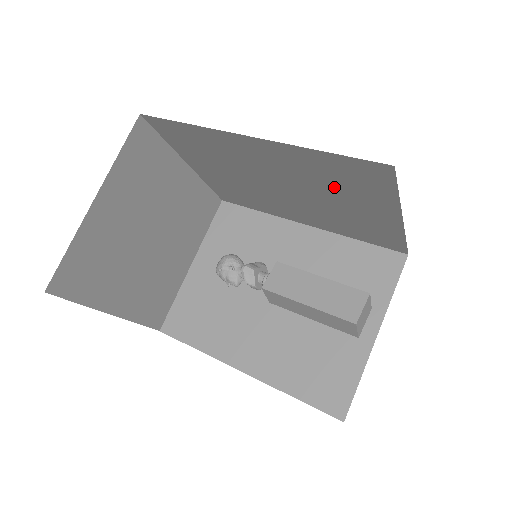
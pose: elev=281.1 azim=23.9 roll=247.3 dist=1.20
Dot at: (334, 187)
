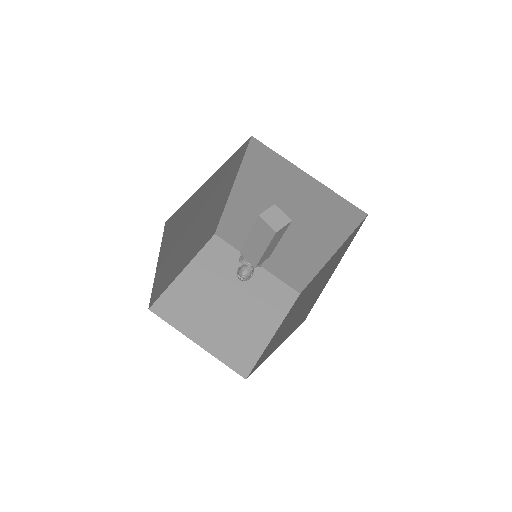
Dot at: (275, 188)
